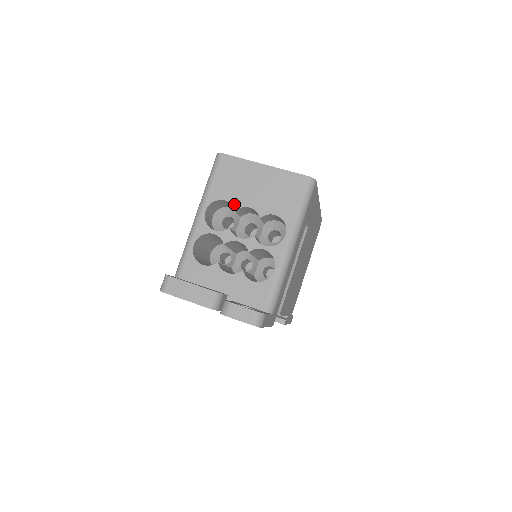
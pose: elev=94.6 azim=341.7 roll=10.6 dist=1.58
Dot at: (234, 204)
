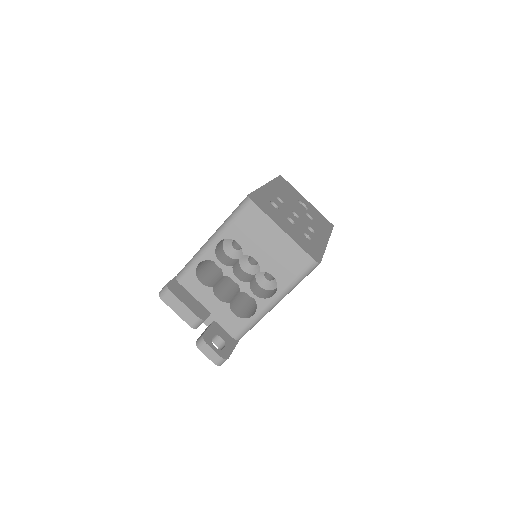
Dot at: (244, 250)
